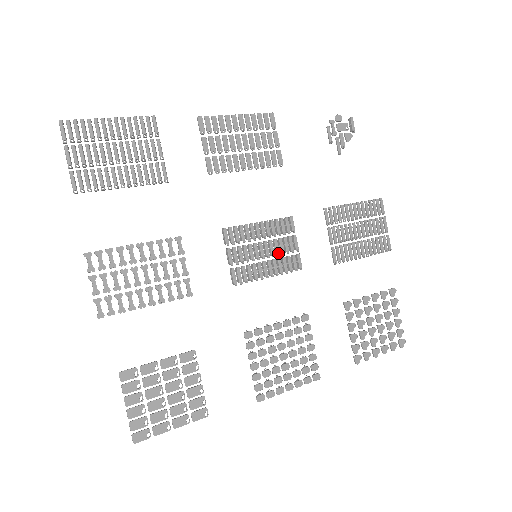
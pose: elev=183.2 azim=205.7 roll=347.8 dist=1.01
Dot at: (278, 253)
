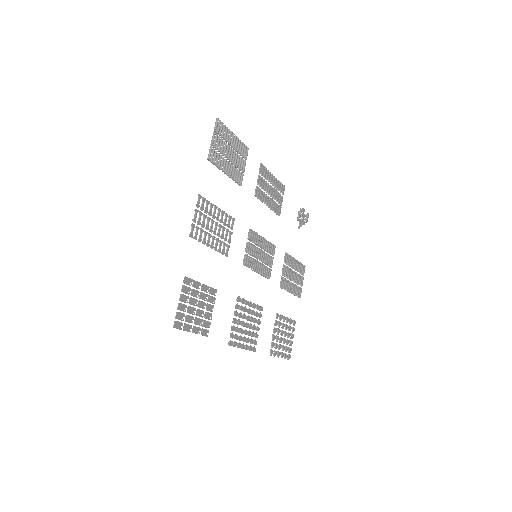
Dot at: (265, 261)
